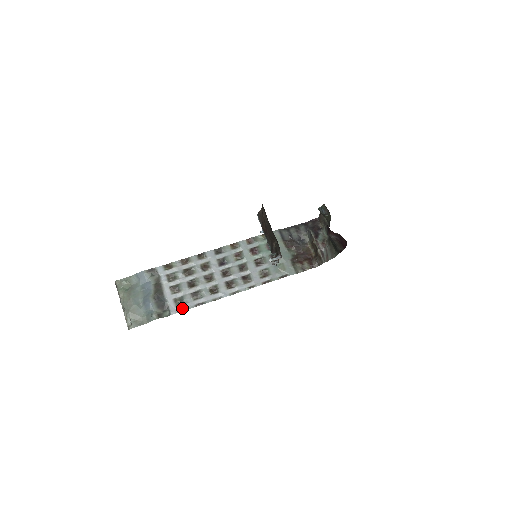
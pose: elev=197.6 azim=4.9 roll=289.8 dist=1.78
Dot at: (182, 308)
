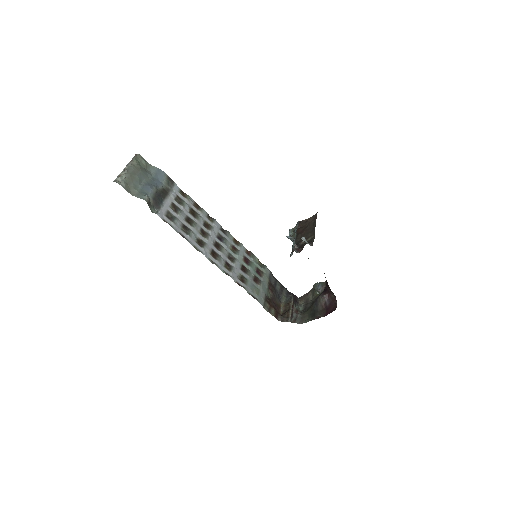
Dot at: (168, 222)
